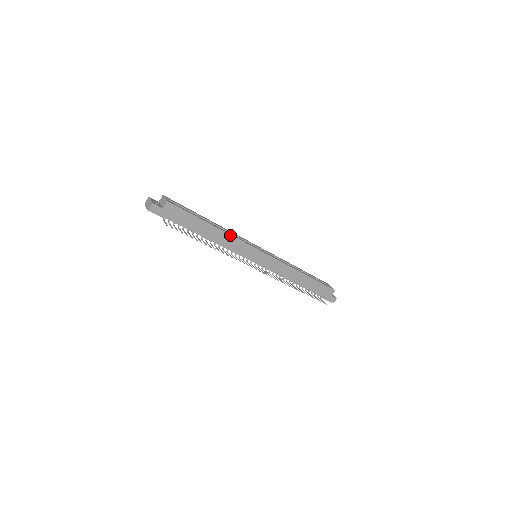
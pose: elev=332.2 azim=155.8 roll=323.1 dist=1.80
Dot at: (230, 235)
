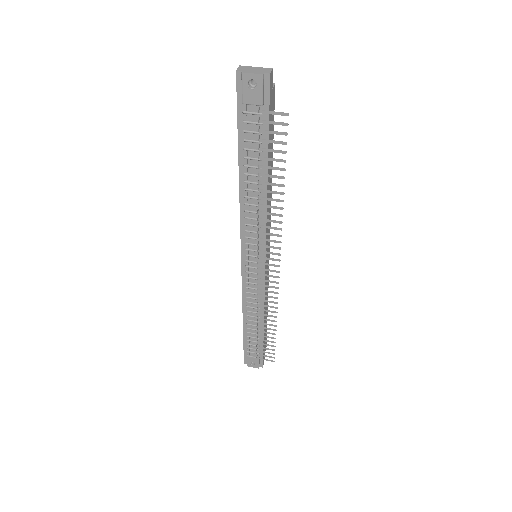
Dot at: occluded
